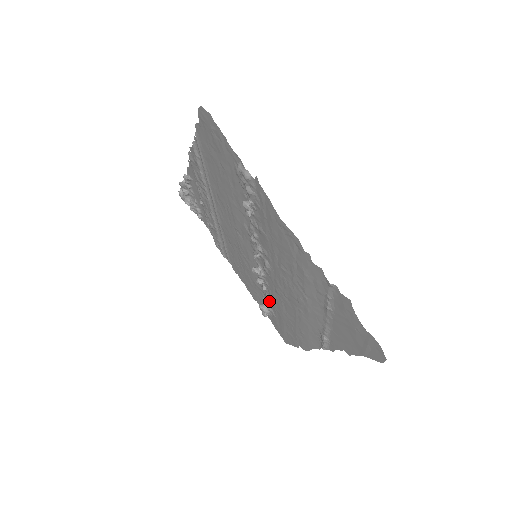
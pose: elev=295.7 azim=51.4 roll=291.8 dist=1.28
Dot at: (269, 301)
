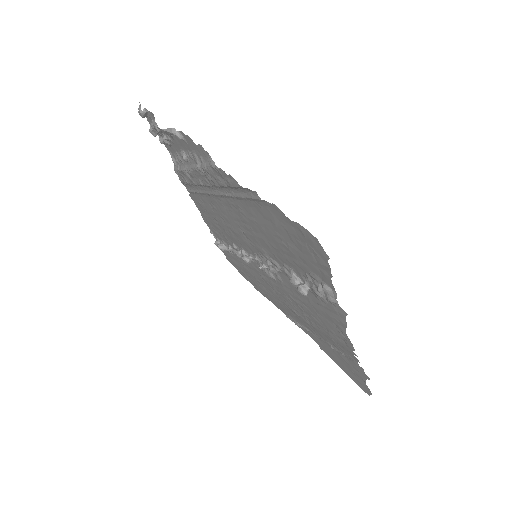
Dot at: occluded
